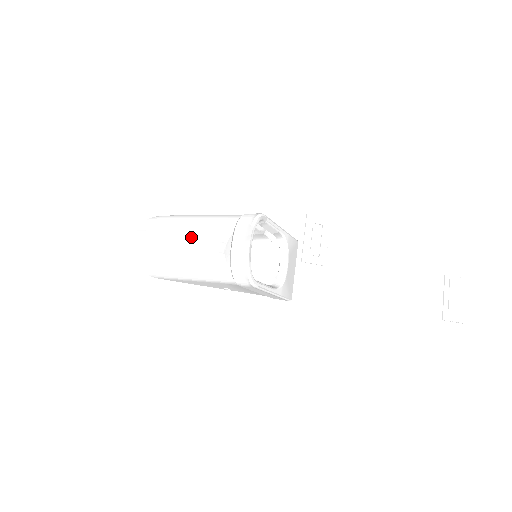
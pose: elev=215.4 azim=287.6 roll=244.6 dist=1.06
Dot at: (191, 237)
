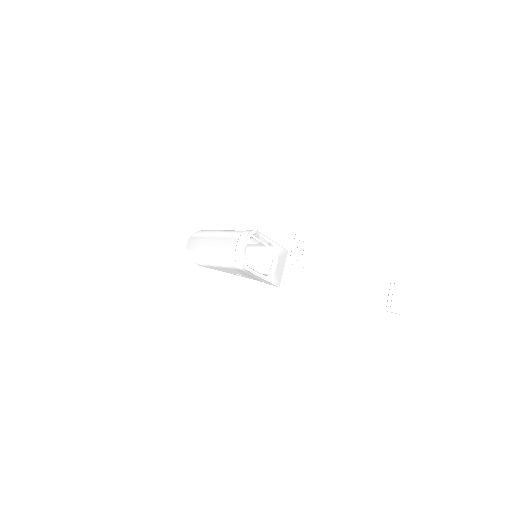
Dot at: (217, 241)
